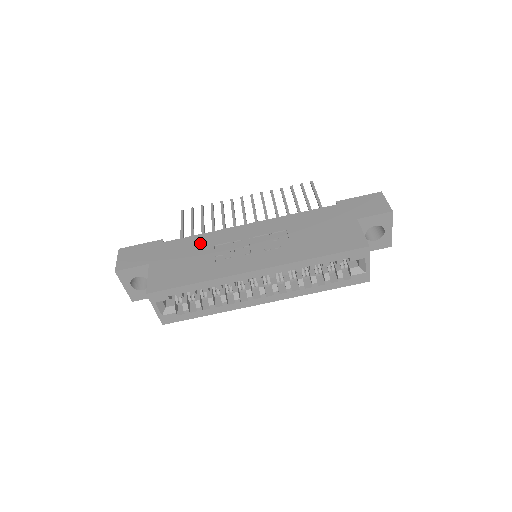
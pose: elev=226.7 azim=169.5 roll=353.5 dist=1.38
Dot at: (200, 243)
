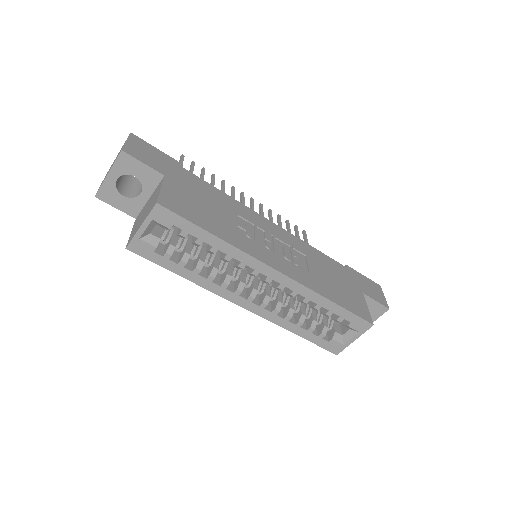
Dot at: (223, 201)
